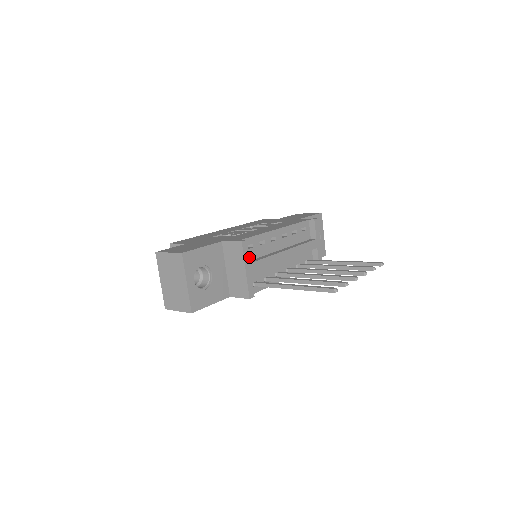
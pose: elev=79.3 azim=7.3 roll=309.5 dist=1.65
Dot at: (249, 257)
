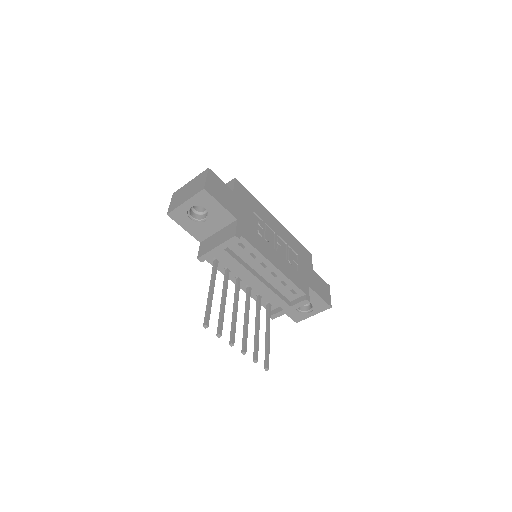
Dot at: (233, 247)
